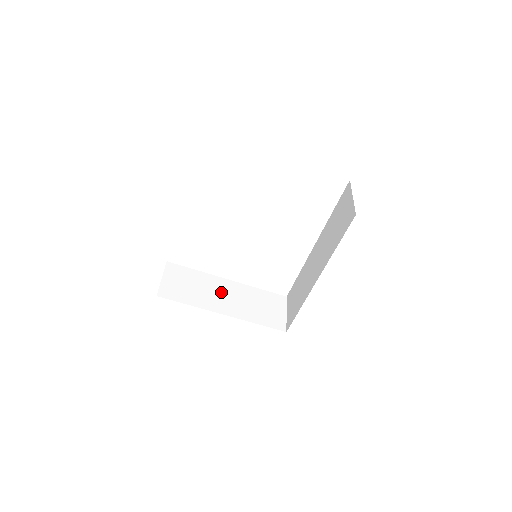
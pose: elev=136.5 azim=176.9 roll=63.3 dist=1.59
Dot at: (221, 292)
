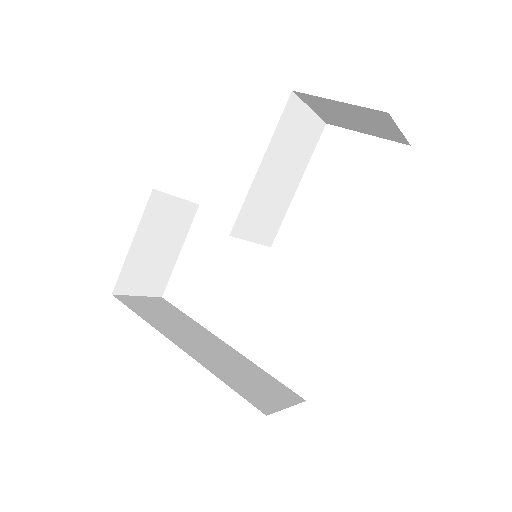
Dot at: (201, 340)
